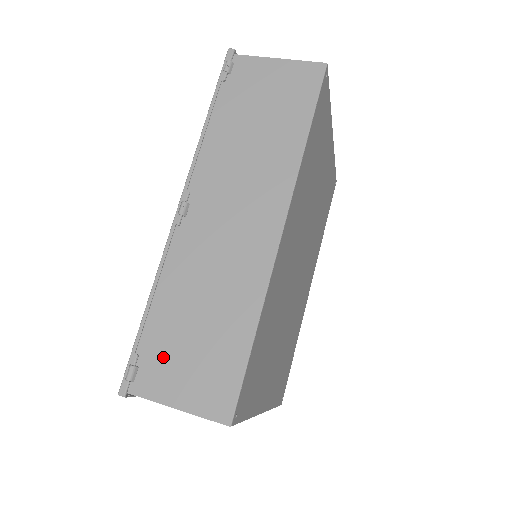
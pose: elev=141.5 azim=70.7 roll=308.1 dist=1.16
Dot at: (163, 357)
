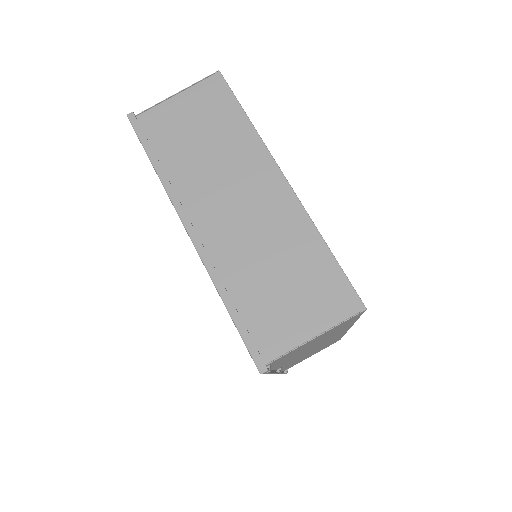
Dot at: occluded
